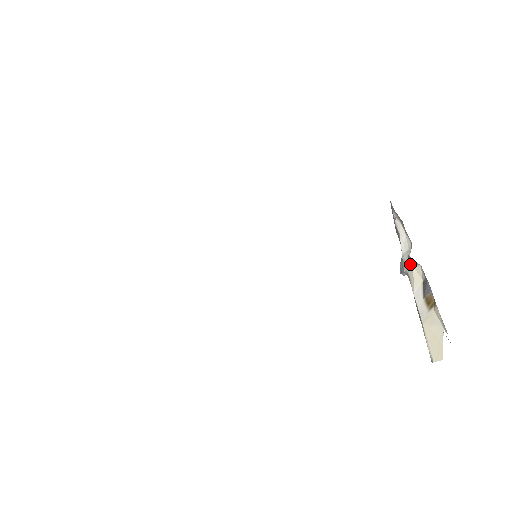
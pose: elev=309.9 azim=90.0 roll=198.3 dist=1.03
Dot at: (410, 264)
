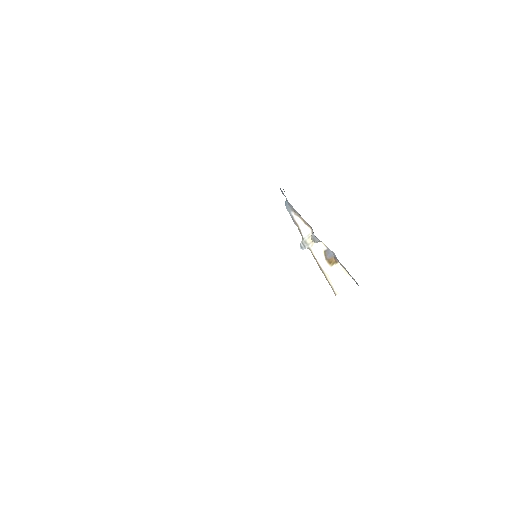
Dot at: (311, 242)
